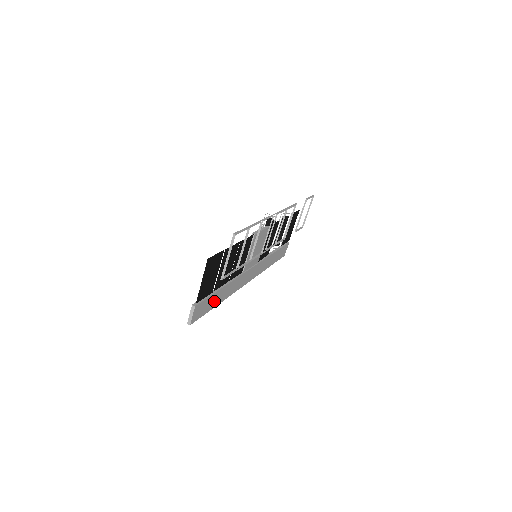
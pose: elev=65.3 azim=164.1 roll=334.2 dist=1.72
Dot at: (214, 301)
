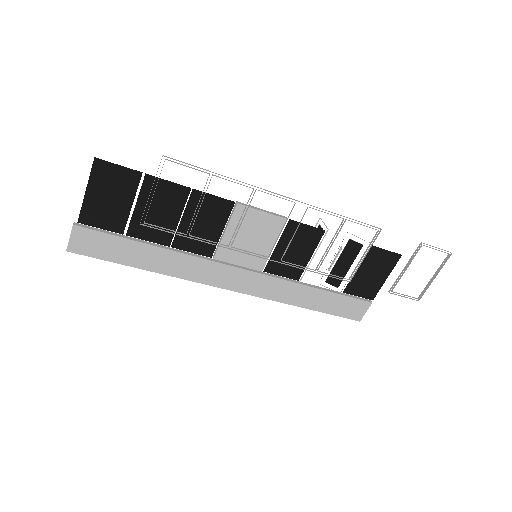
Dot at: (131, 255)
